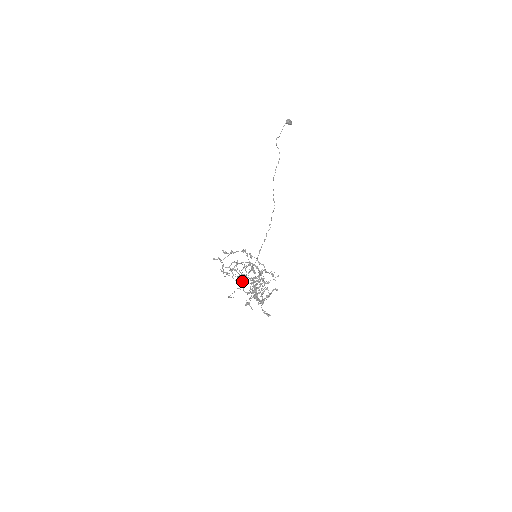
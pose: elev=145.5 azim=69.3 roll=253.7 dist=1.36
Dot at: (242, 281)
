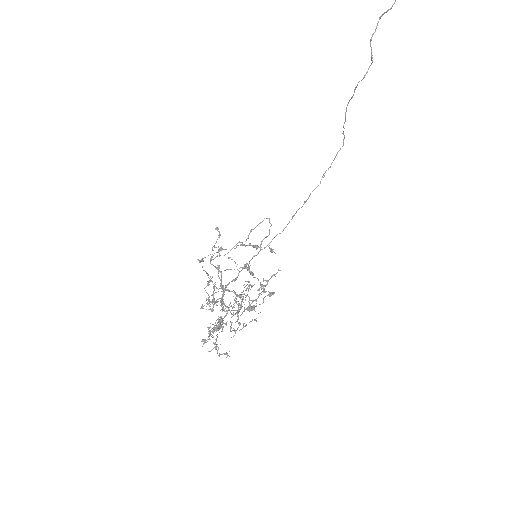
Dot at: (223, 291)
